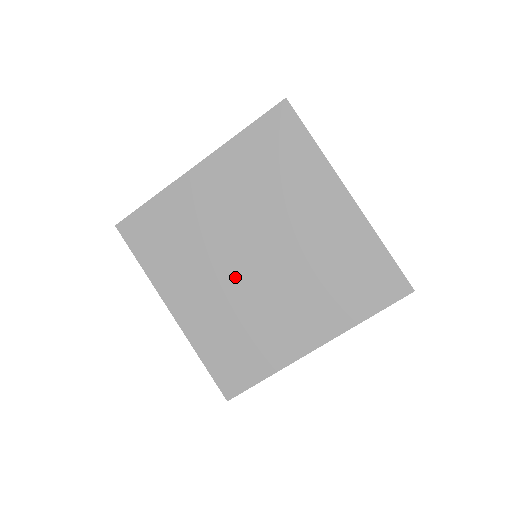
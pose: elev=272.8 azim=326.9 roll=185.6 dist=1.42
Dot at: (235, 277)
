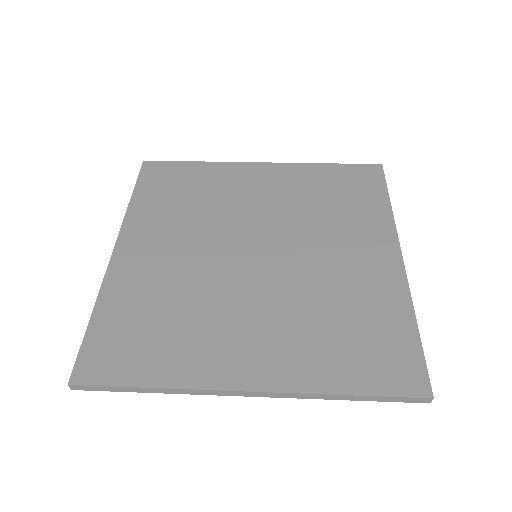
Dot at: (263, 284)
